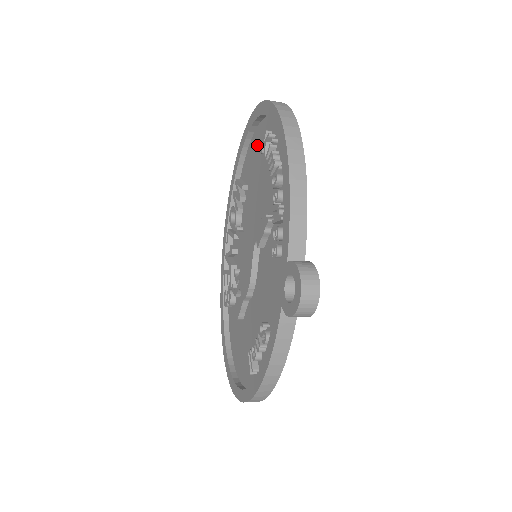
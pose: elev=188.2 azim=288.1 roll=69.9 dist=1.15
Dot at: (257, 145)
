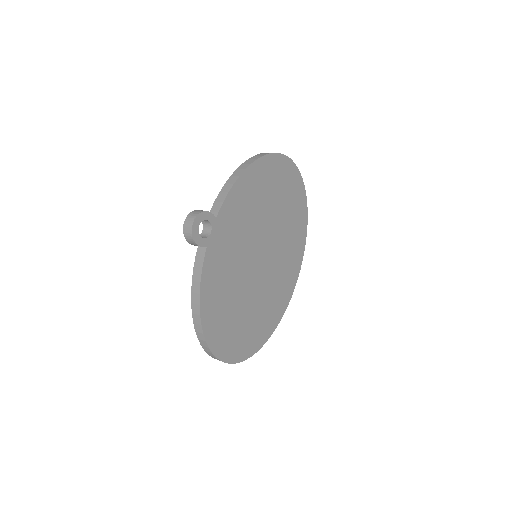
Dot at: occluded
